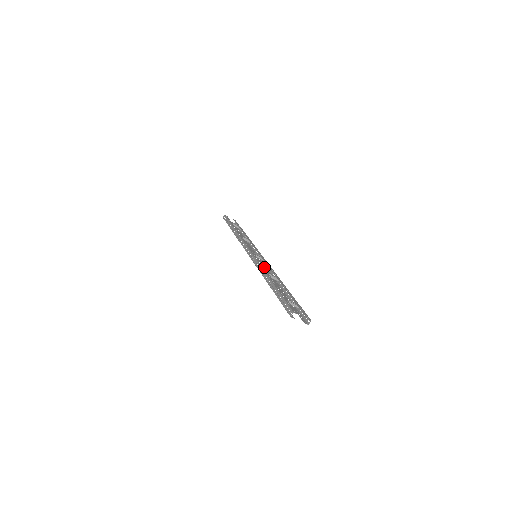
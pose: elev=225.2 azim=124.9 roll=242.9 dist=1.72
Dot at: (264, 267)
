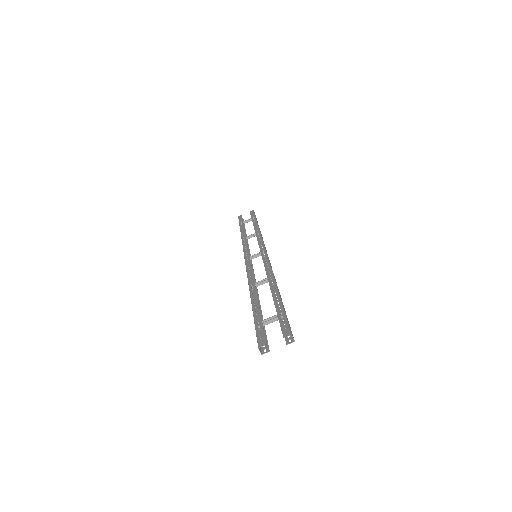
Dot at: occluded
